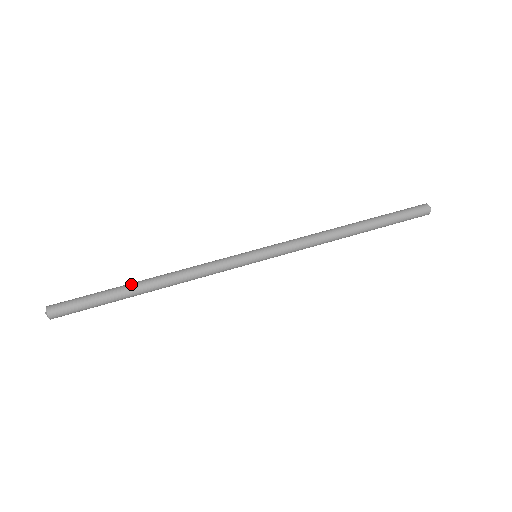
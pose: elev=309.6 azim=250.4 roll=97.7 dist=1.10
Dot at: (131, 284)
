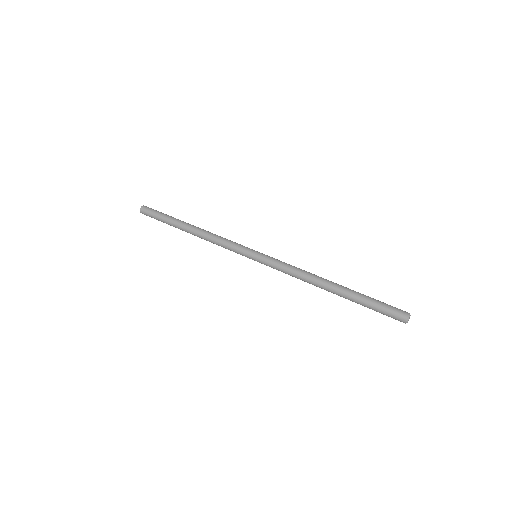
Dot at: (185, 222)
